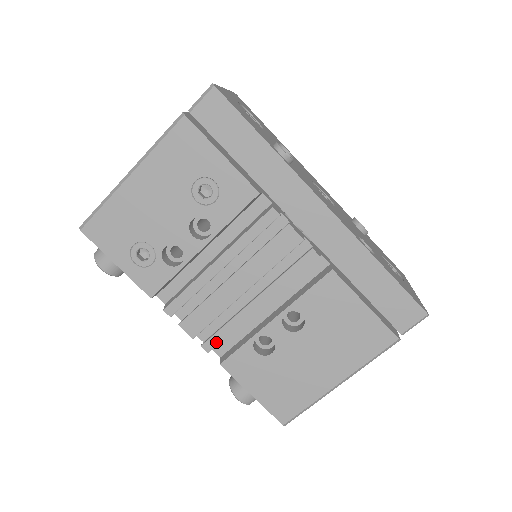
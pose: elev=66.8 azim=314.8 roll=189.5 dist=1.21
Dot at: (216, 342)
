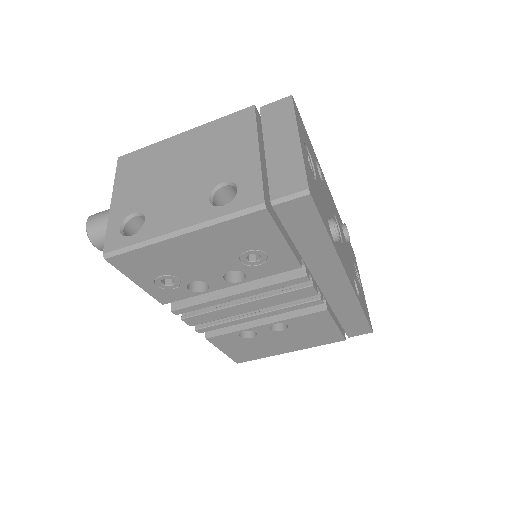
Dot at: (209, 330)
